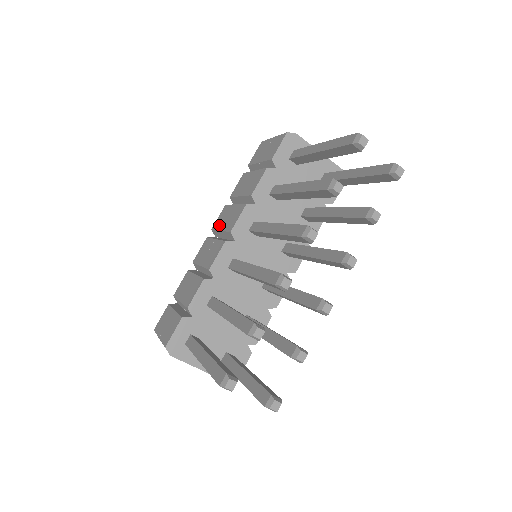
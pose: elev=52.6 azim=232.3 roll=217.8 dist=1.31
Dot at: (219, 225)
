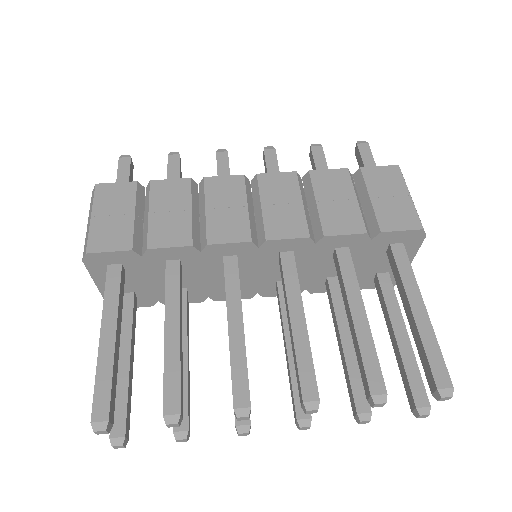
Dot at: (267, 192)
